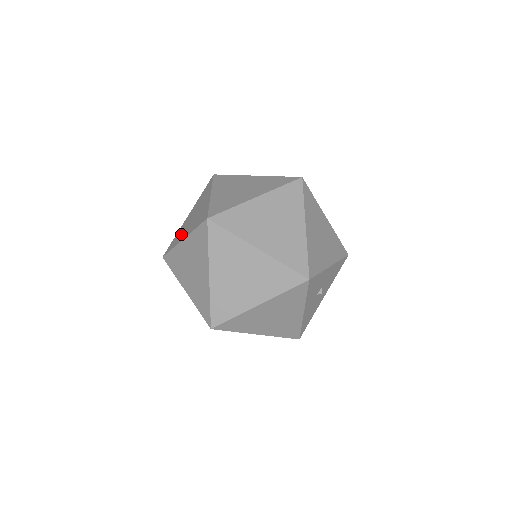
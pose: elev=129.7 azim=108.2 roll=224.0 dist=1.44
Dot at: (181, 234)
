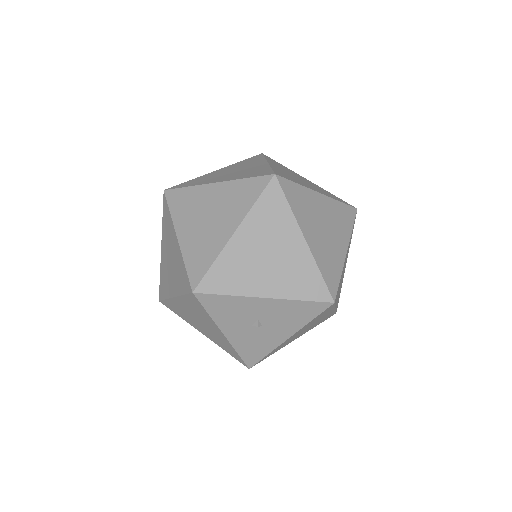
Dot at: occluded
